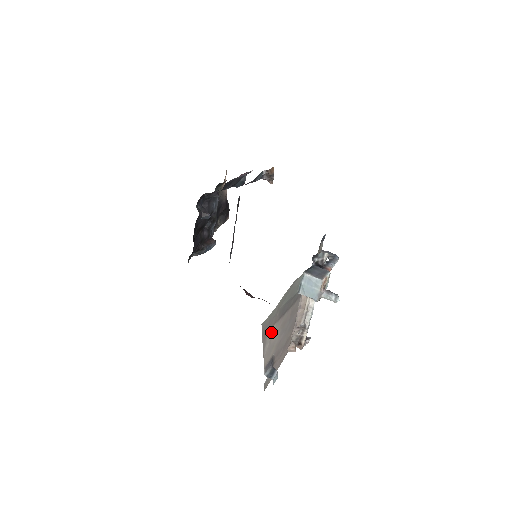
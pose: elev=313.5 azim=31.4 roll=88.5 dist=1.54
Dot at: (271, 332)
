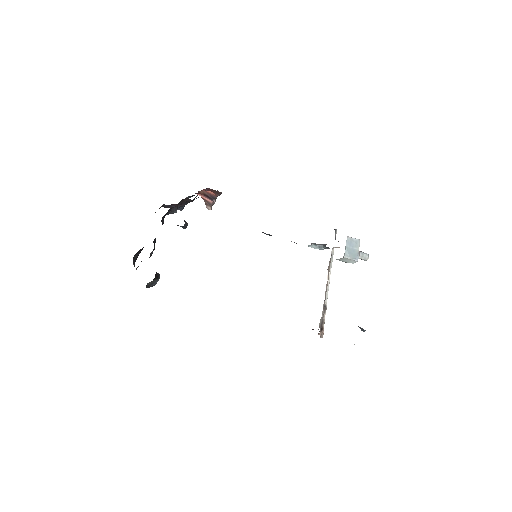
Dot at: occluded
